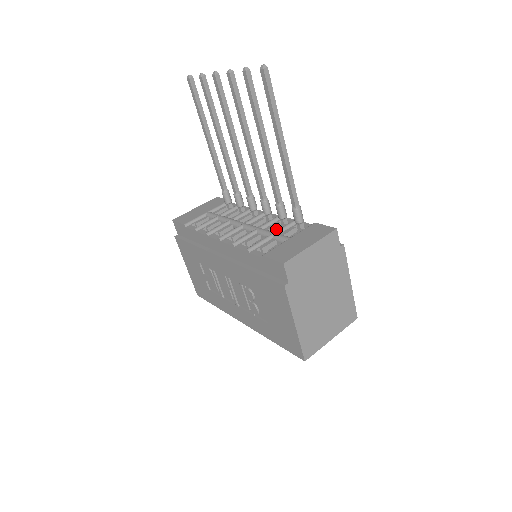
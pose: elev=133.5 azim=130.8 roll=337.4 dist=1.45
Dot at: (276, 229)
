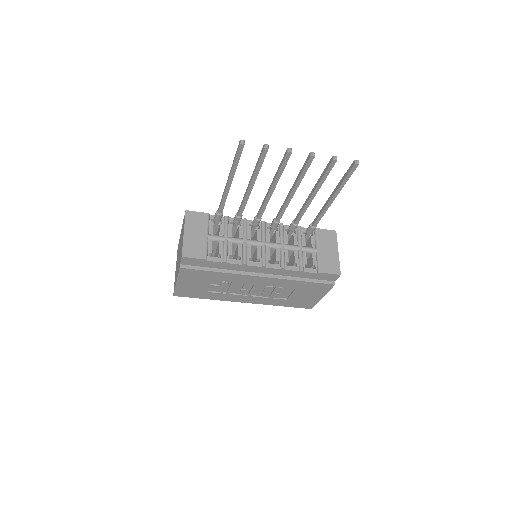
Dot at: (294, 241)
